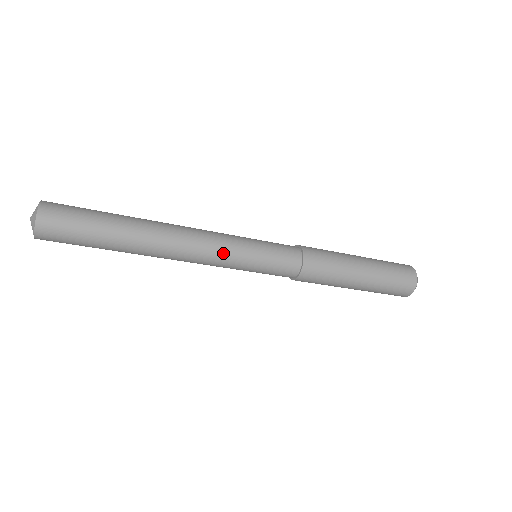
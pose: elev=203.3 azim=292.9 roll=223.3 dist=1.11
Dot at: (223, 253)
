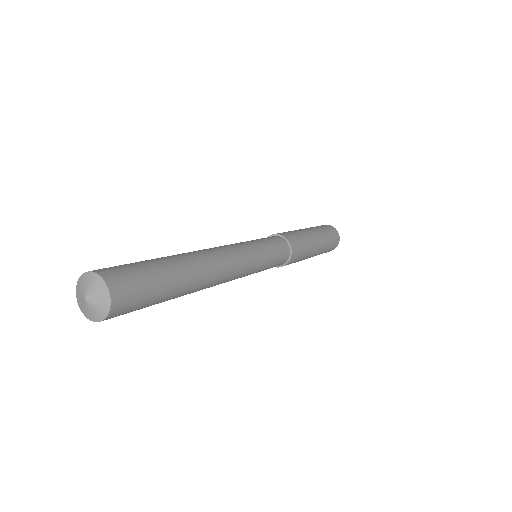
Dot at: (248, 259)
